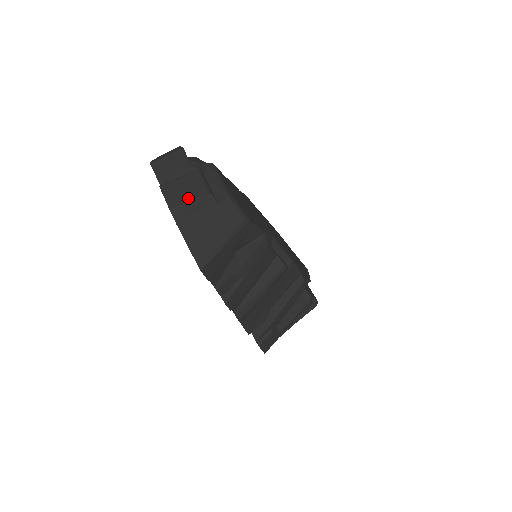
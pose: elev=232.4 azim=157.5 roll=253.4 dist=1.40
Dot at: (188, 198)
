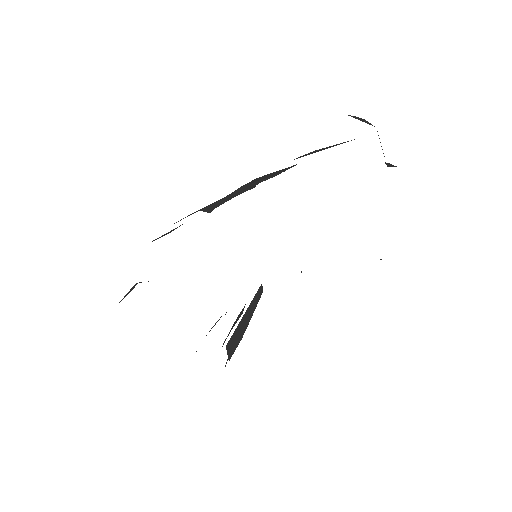
Dot at: occluded
